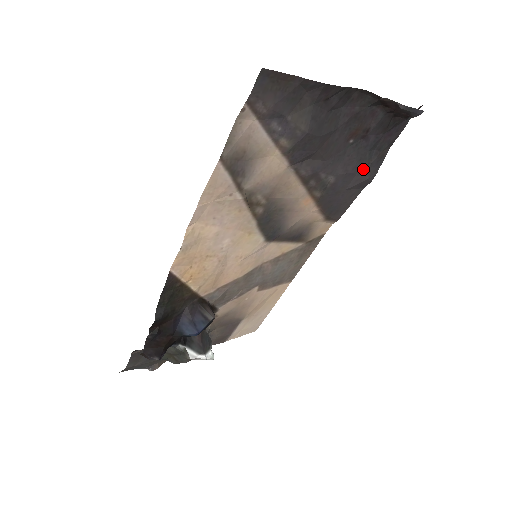
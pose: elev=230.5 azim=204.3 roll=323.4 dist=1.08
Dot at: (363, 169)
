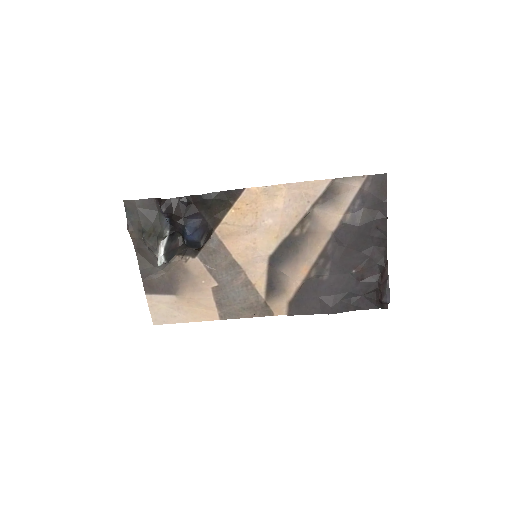
Dot at: (337, 298)
